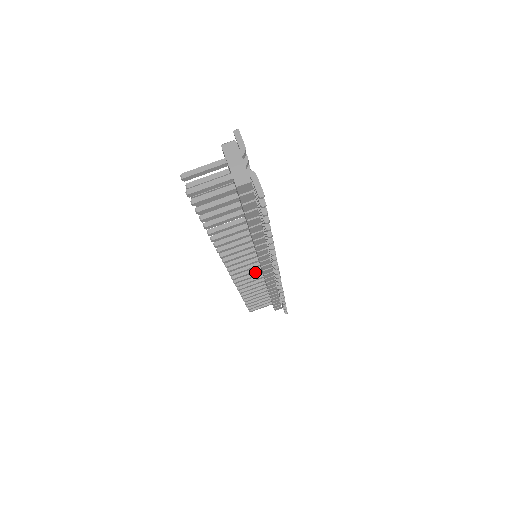
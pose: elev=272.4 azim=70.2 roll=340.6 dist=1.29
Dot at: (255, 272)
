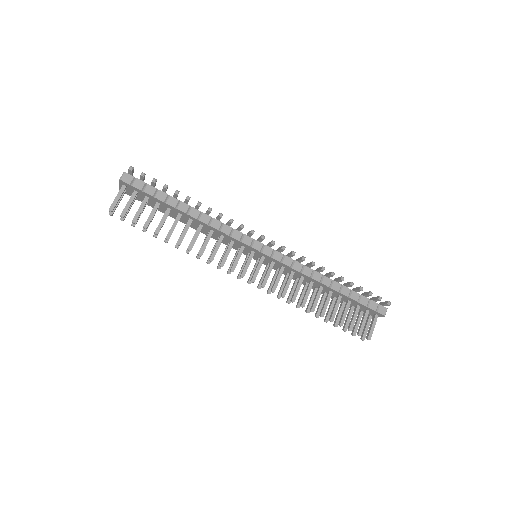
Dot at: (278, 272)
